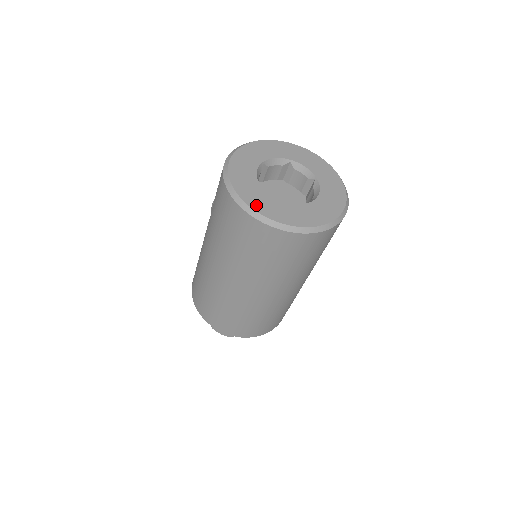
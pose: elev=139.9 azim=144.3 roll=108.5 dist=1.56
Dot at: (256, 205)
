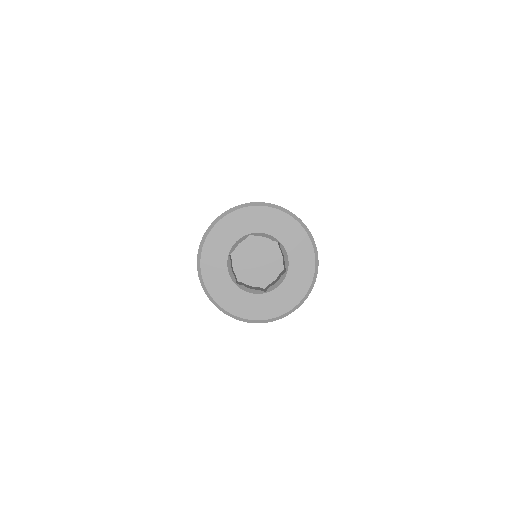
Dot at: (208, 276)
